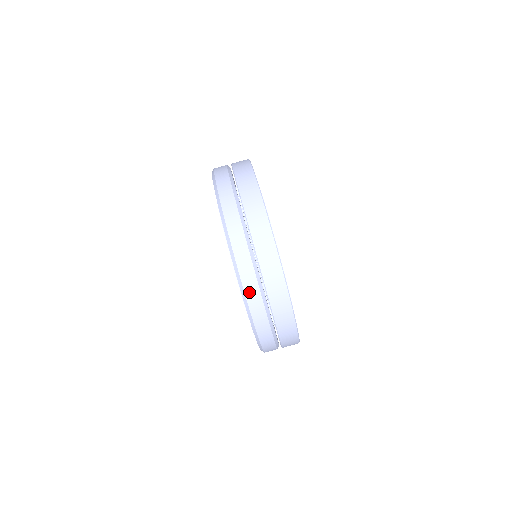
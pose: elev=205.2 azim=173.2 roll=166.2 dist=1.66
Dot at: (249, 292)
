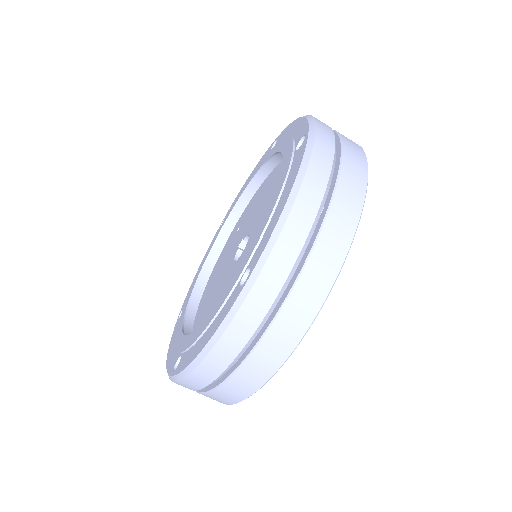
Dot at: (215, 356)
